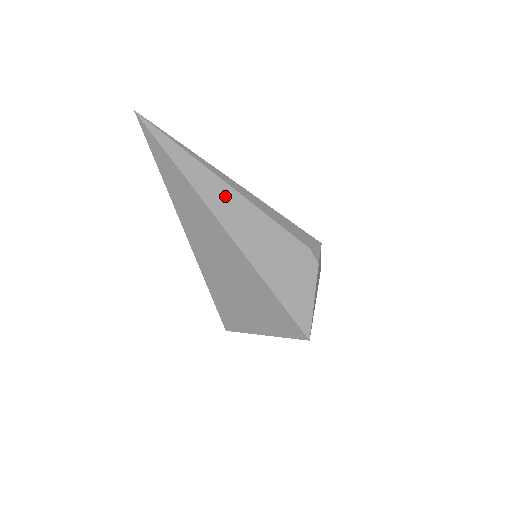
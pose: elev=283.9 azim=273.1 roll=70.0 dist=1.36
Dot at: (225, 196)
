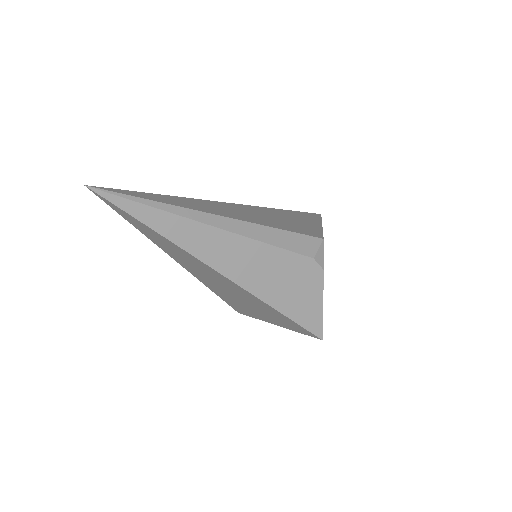
Dot at: (214, 241)
